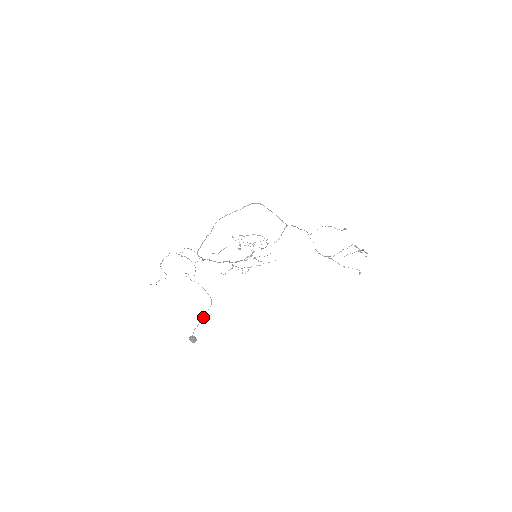
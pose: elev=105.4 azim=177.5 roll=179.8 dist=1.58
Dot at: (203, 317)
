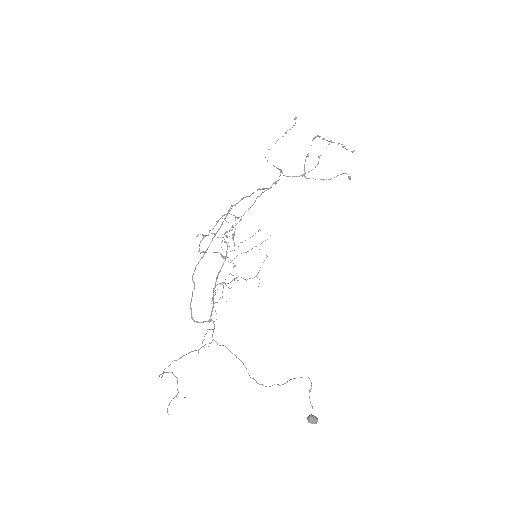
Dot at: (309, 396)
